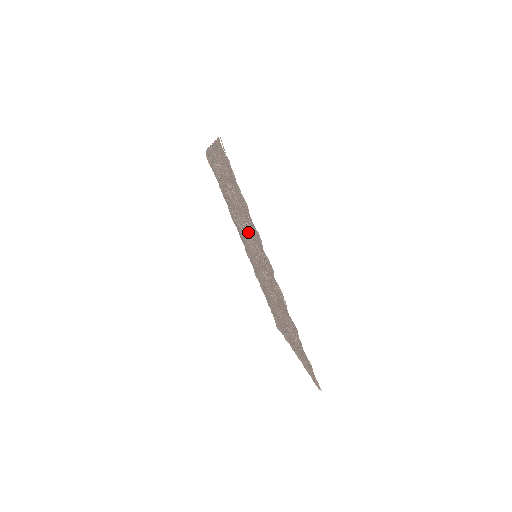
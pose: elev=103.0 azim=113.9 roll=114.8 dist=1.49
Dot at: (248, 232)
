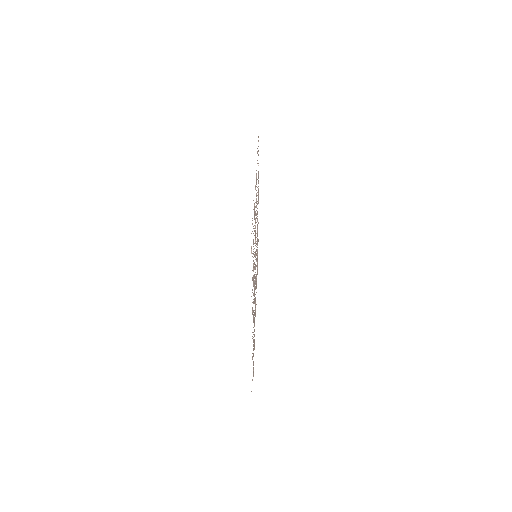
Dot at: occluded
